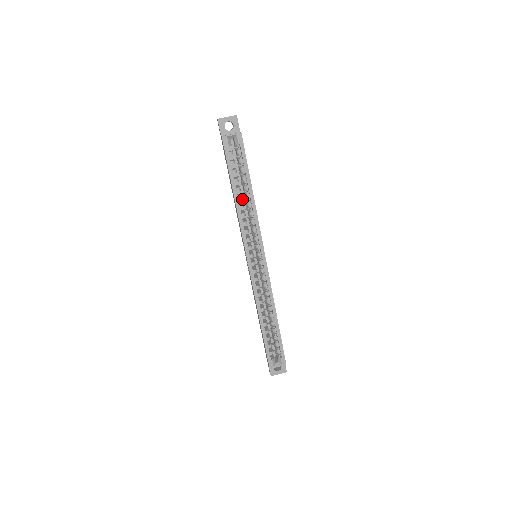
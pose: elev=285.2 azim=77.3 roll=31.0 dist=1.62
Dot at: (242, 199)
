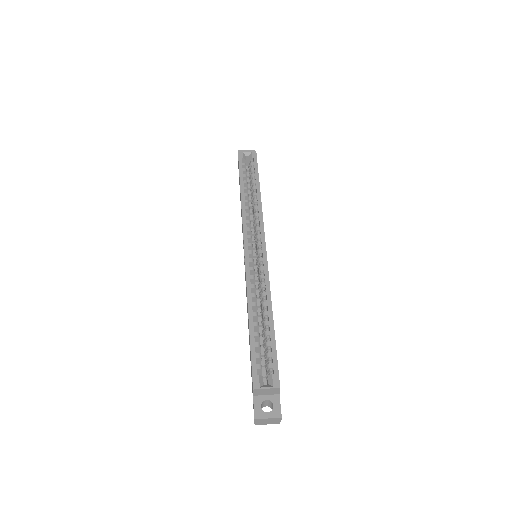
Dot at: (250, 211)
